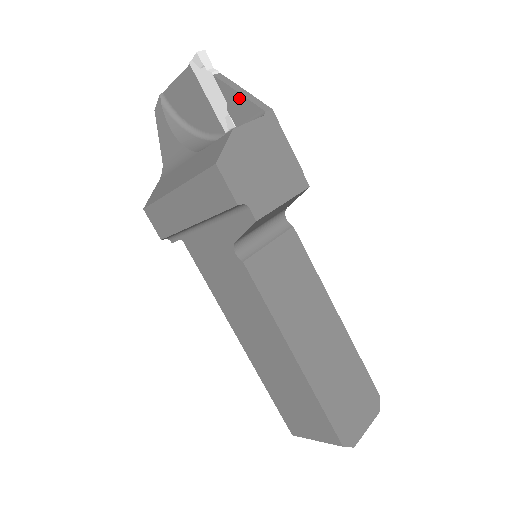
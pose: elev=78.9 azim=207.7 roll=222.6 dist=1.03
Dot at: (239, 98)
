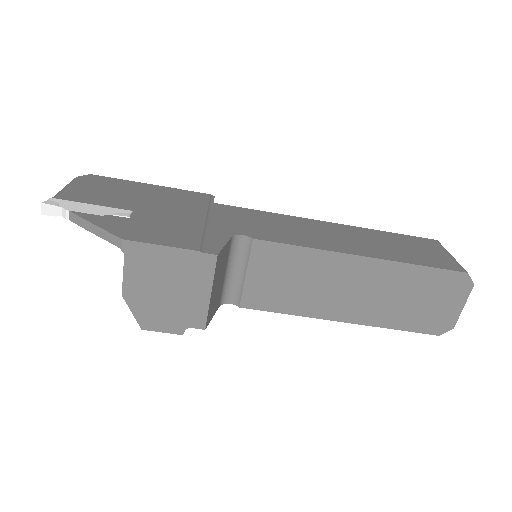
Dot at: (100, 234)
